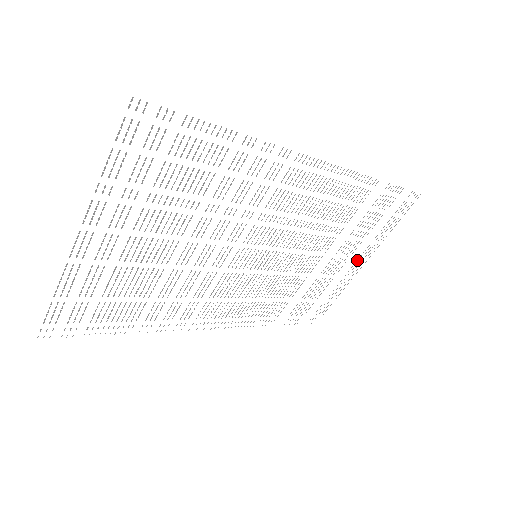
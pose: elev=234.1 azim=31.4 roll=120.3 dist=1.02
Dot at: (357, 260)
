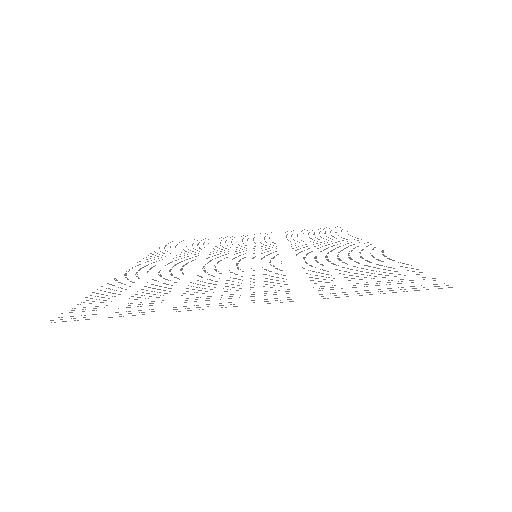
Dot at: occluded
